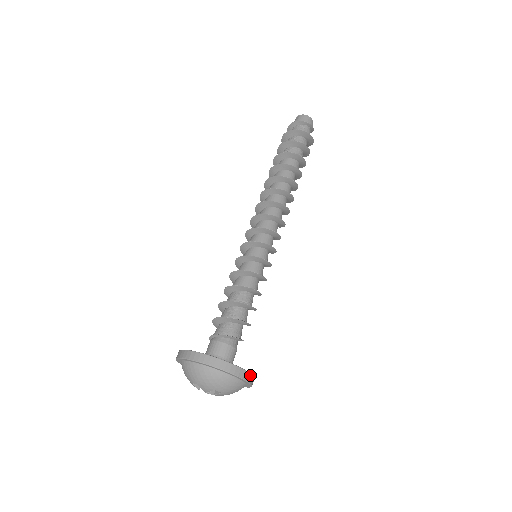
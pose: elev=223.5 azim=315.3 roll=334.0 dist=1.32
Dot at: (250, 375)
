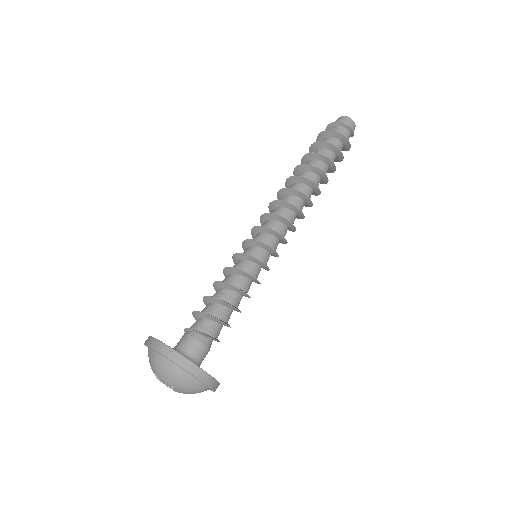
Dot at: (212, 379)
